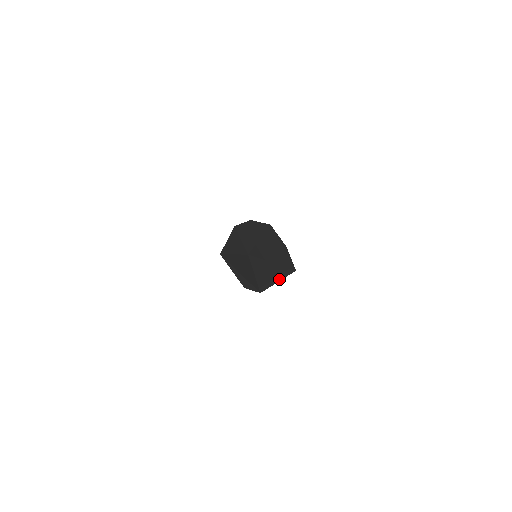
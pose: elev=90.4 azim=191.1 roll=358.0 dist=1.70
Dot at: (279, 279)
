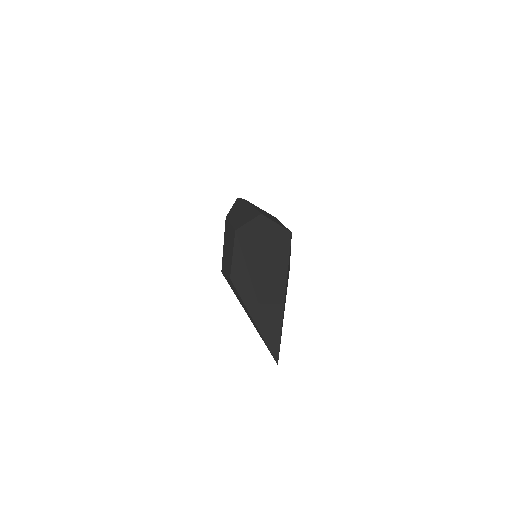
Dot at: (290, 253)
